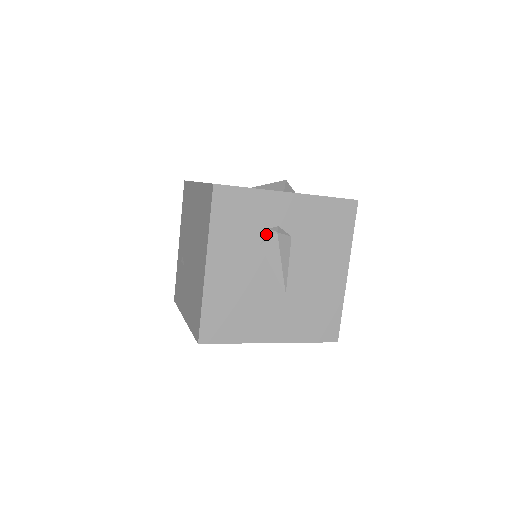
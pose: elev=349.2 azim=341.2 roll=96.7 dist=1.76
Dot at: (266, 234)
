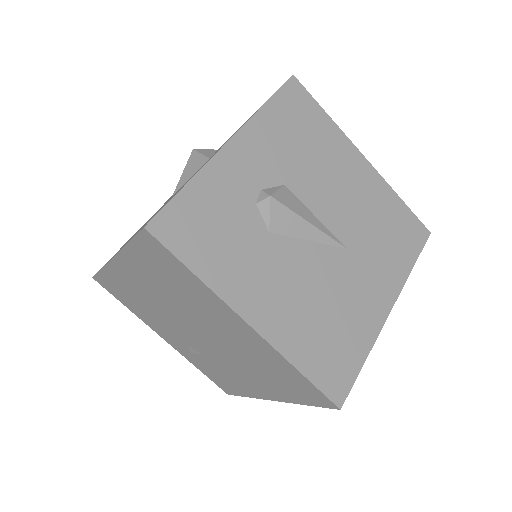
Dot at: (261, 213)
